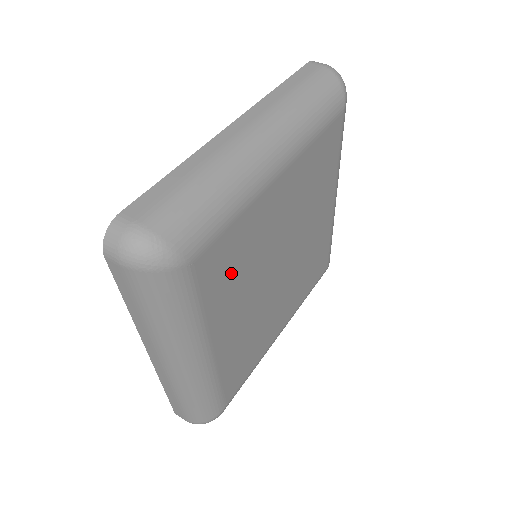
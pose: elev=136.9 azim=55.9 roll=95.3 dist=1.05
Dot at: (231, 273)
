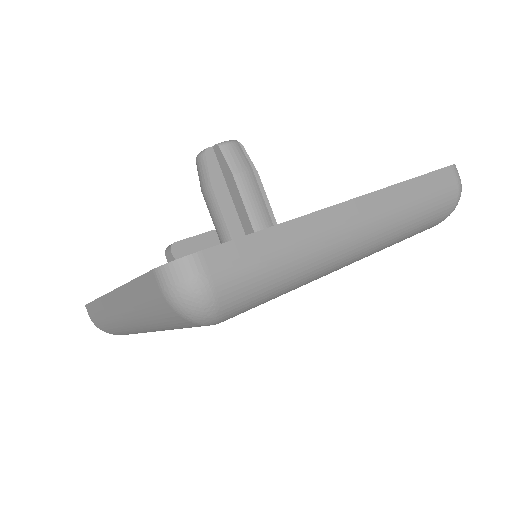
Dot at: occluded
